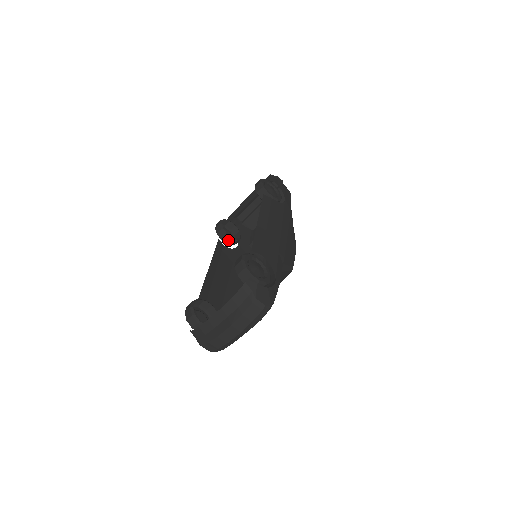
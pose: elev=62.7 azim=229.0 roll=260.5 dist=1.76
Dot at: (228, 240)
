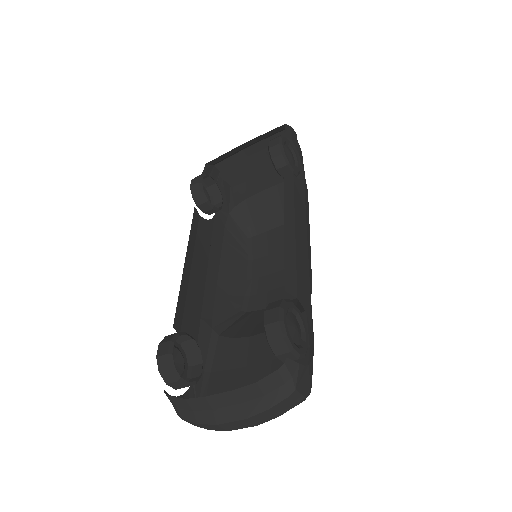
Dot at: (207, 209)
